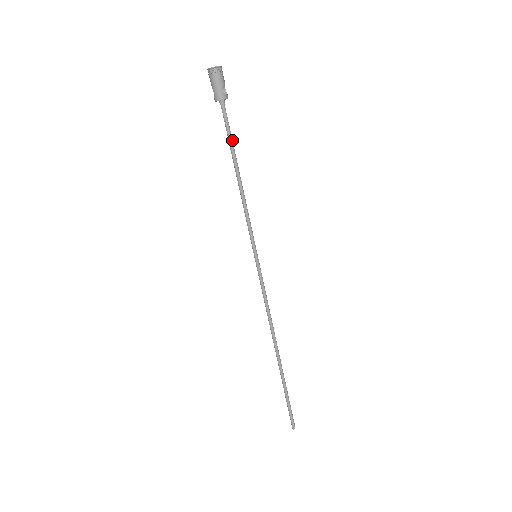
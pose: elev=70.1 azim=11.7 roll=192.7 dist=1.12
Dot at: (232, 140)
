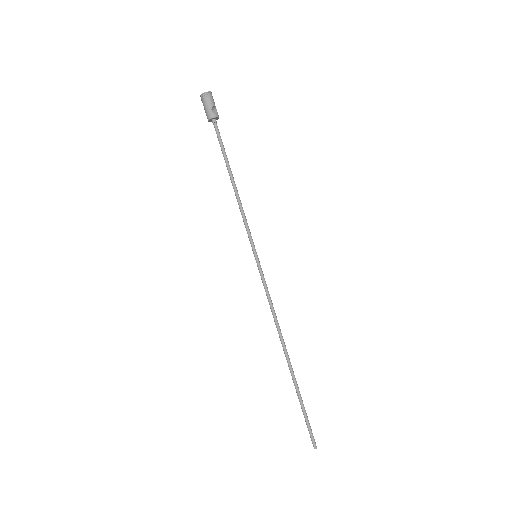
Dot at: occluded
